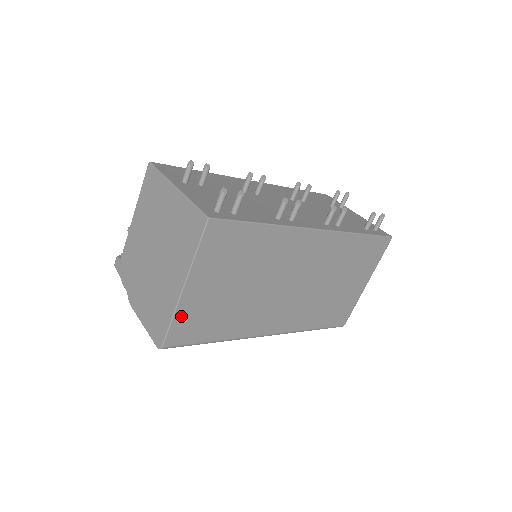
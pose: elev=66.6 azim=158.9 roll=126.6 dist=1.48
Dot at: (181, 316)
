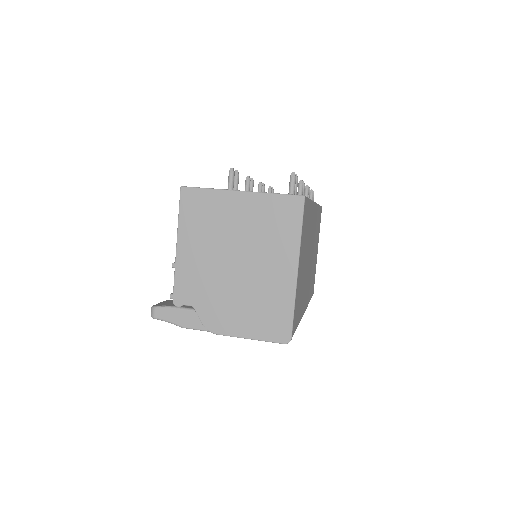
Dot at: (296, 301)
